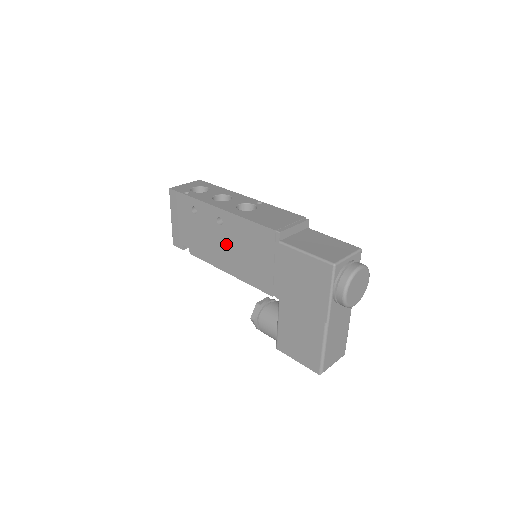
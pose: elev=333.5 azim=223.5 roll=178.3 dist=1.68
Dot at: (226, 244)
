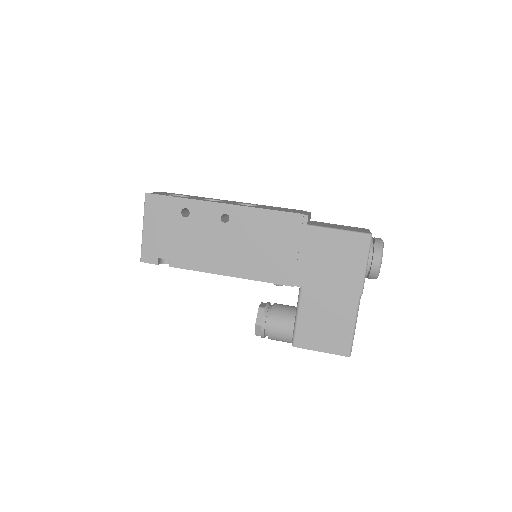
Dot at: (232, 242)
